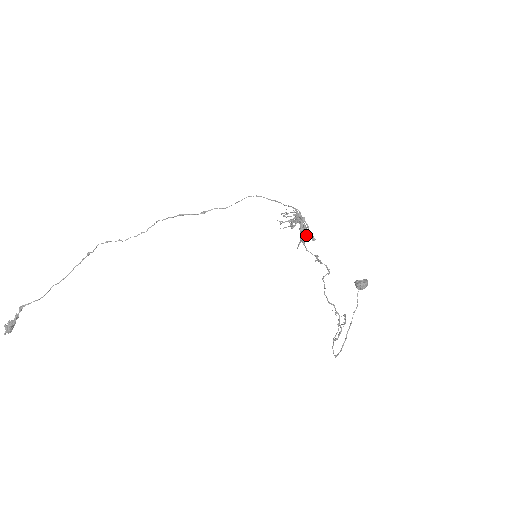
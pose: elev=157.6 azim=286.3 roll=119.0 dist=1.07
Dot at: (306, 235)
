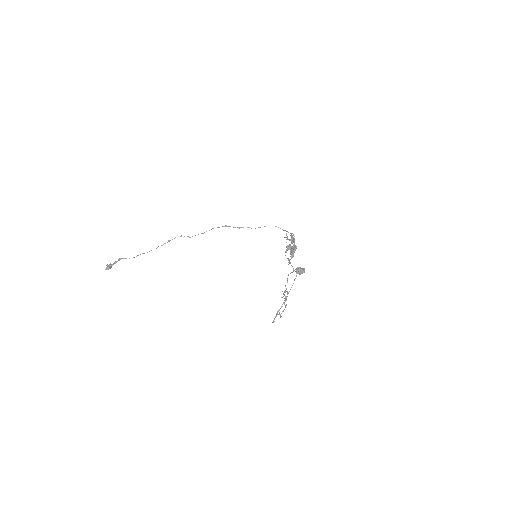
Dot at: (289, 247)
